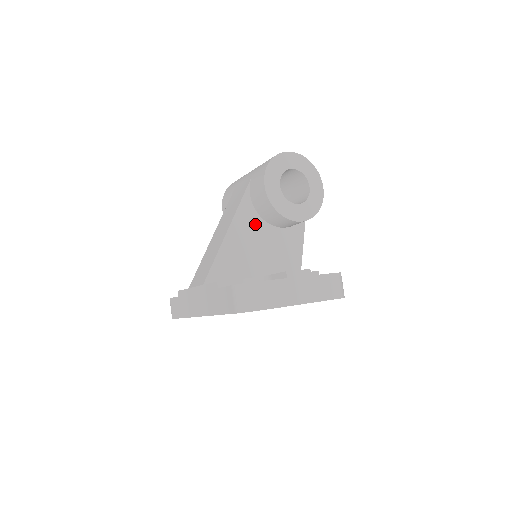
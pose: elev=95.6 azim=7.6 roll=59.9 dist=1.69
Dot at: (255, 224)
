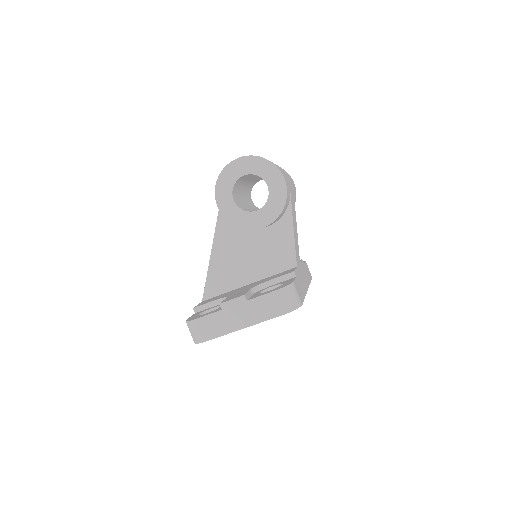
Dot at: (237, 233)
